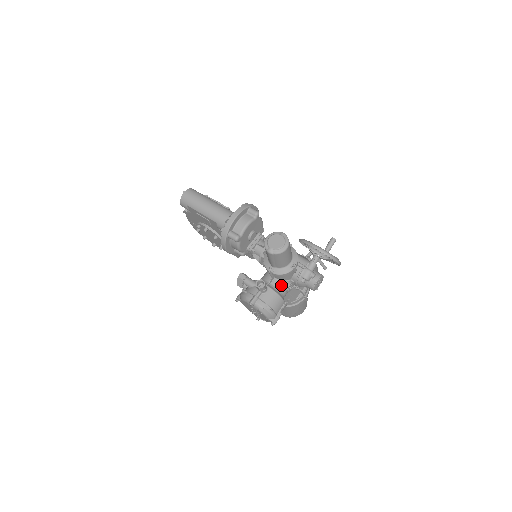
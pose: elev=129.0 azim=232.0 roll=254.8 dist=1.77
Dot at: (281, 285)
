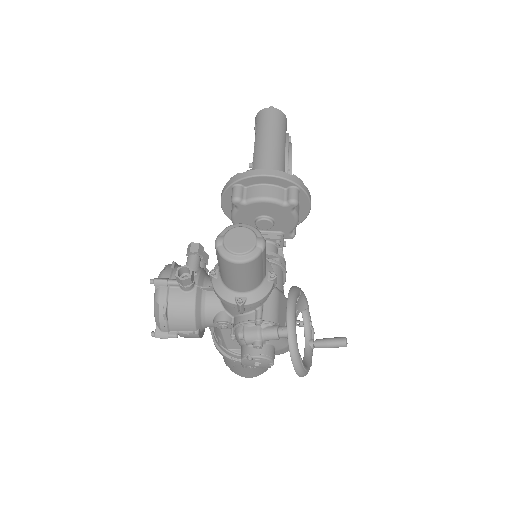
Dot at: (215, 308)
